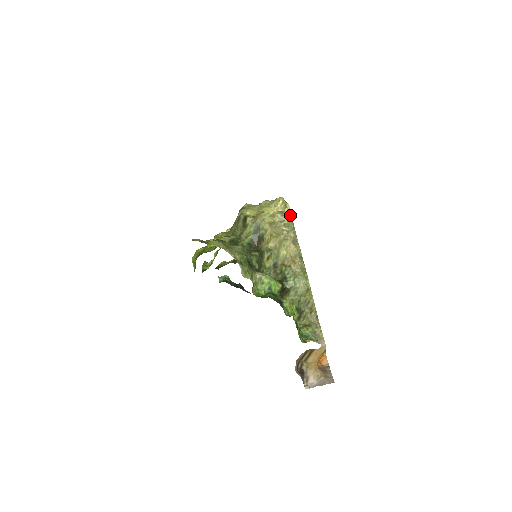
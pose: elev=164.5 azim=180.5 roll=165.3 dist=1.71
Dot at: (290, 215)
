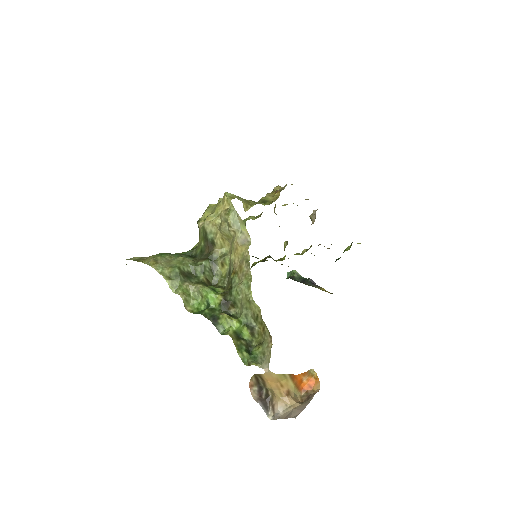
Dot at: (234, 212)
